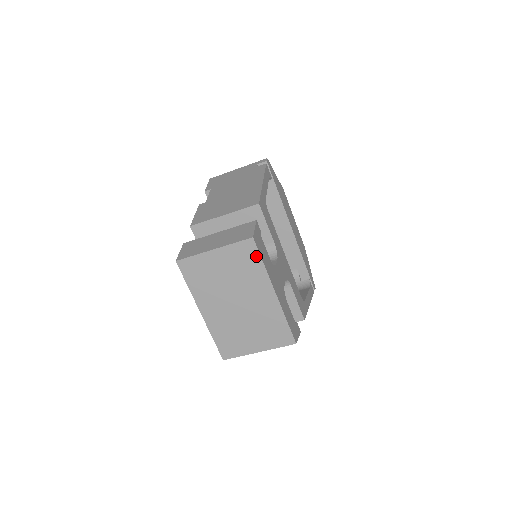
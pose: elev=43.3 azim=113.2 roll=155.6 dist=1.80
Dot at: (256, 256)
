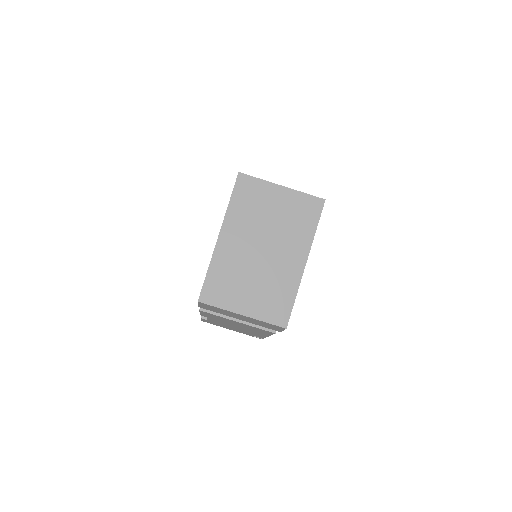
Dot at: (315, 218)
